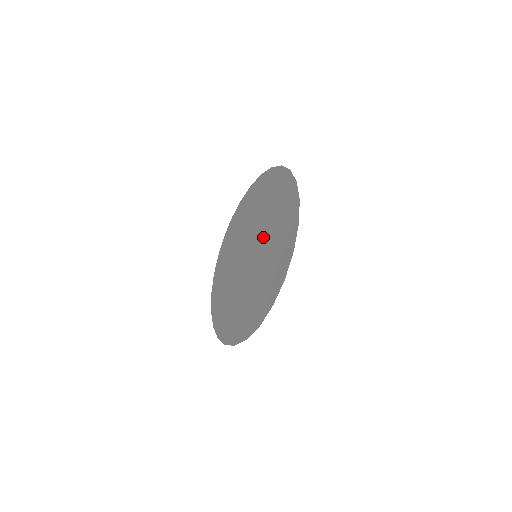
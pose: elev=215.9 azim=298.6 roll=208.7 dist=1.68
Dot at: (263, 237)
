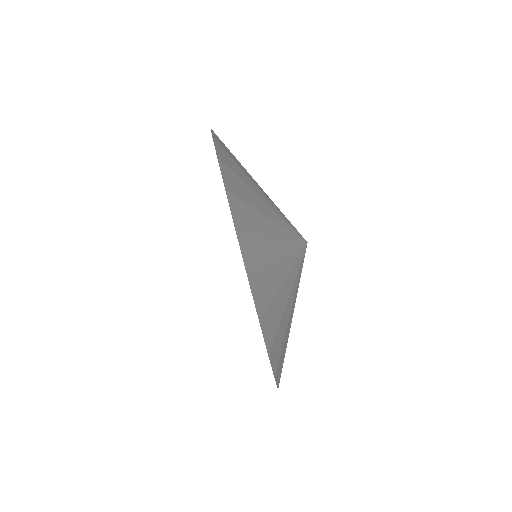
Dot at: occluded
